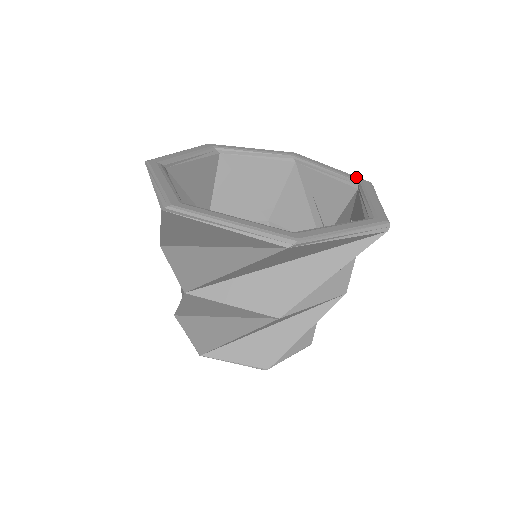
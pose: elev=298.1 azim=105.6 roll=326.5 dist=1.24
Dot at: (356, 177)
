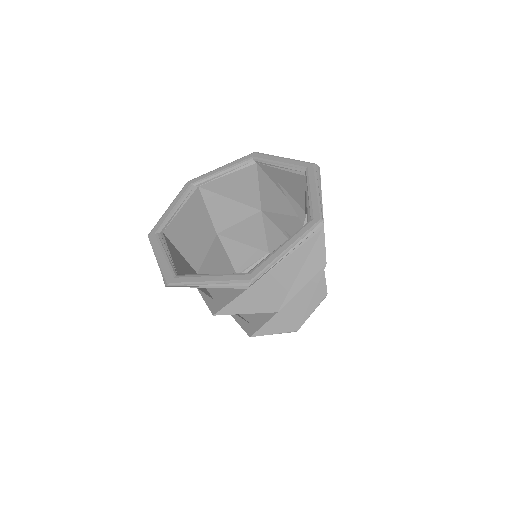
Dot at: (317, 211)
